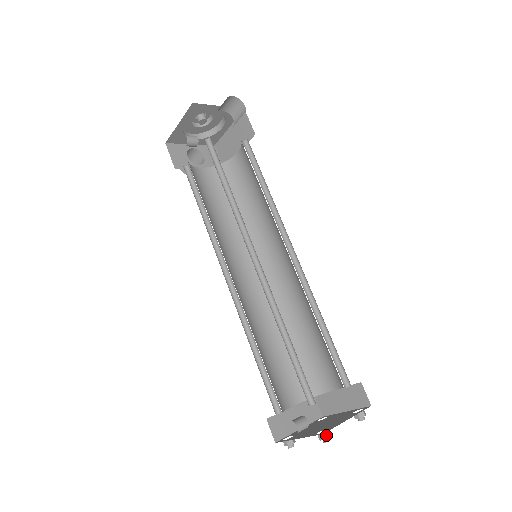
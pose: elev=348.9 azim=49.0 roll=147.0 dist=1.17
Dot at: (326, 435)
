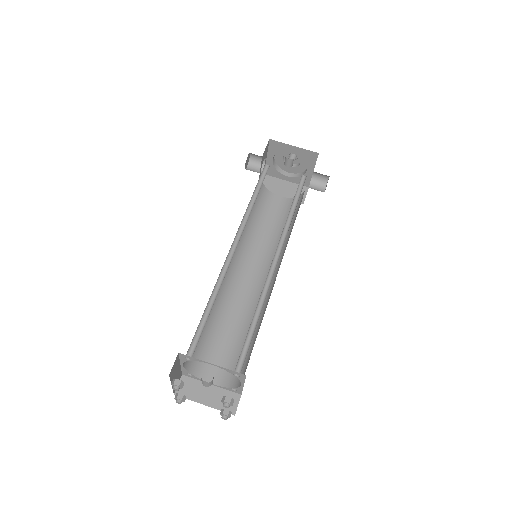
Dot at: (233, 402)
